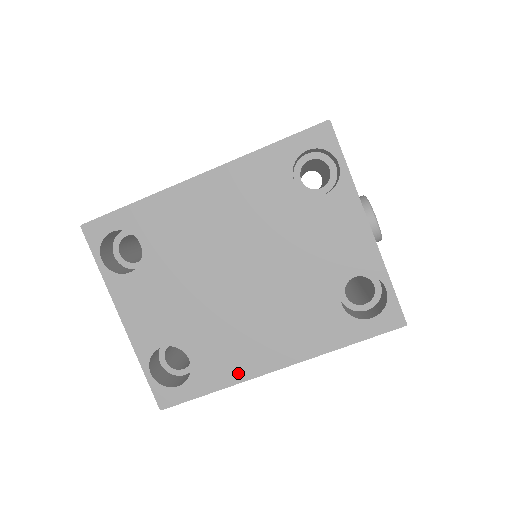
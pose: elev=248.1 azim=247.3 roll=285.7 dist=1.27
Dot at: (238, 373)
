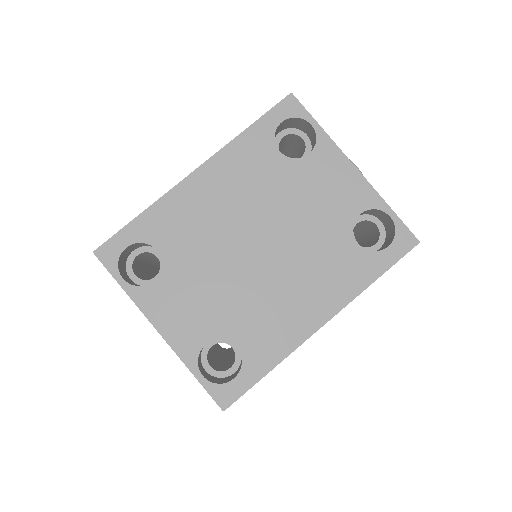
Dot at: (287, 343)
